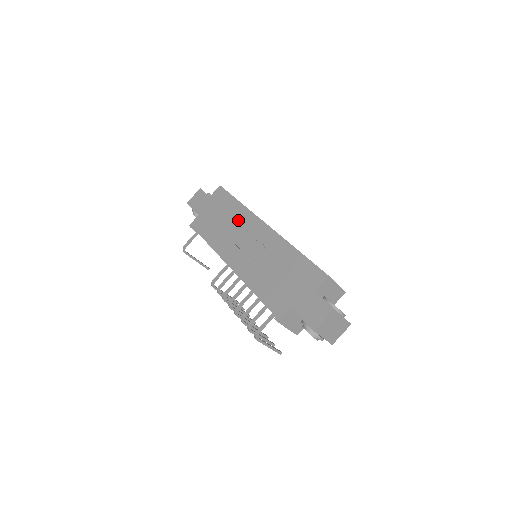
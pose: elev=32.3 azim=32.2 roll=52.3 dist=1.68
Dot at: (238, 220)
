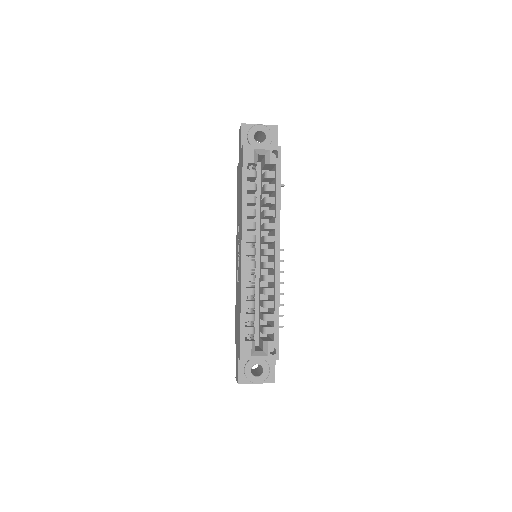
Dot at: (240, 216)
